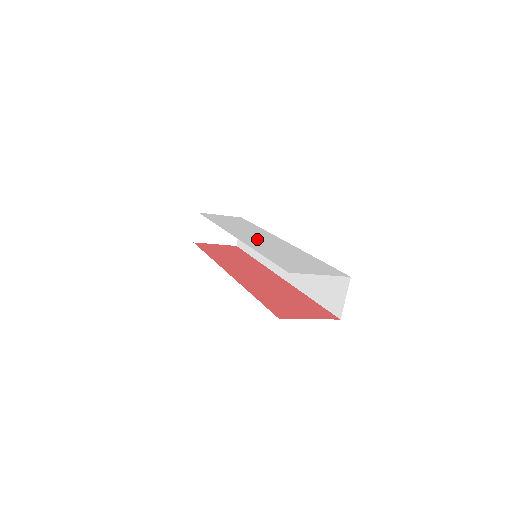
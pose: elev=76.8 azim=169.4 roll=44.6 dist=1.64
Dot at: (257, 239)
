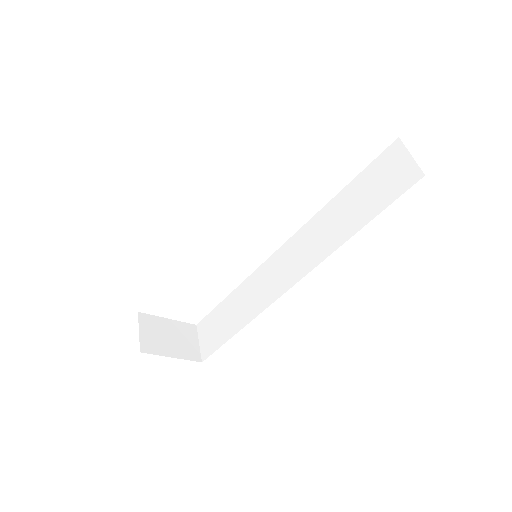
Dot at: occluded
